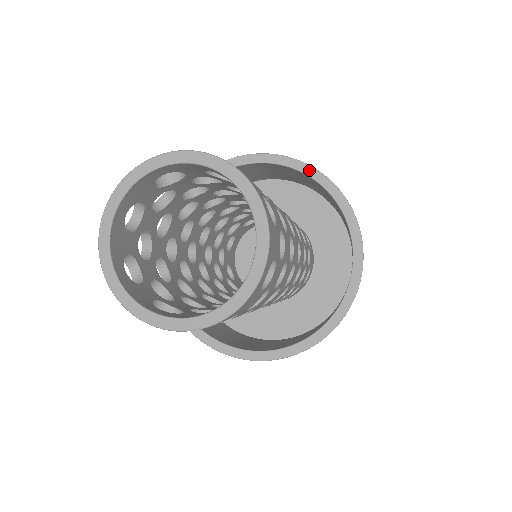
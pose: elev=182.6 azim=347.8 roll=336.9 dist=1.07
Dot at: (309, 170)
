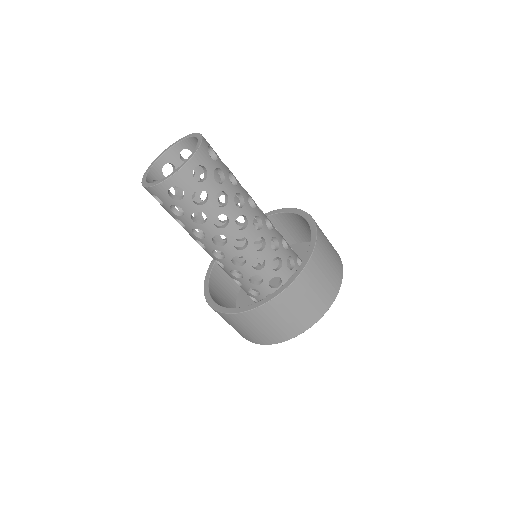
Dot at: (266, 215)
